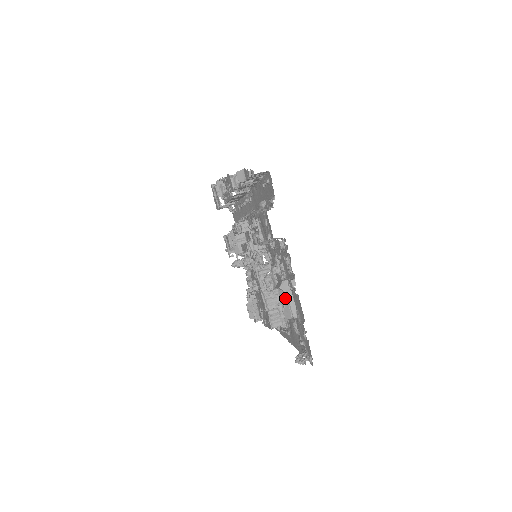
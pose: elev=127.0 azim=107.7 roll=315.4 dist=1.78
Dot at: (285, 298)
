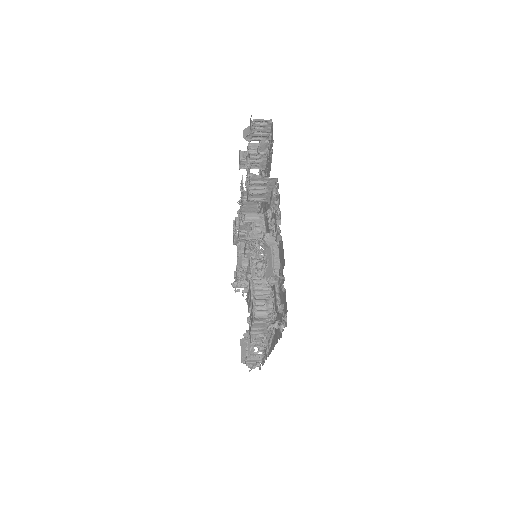
Dot at: (269, 254)
